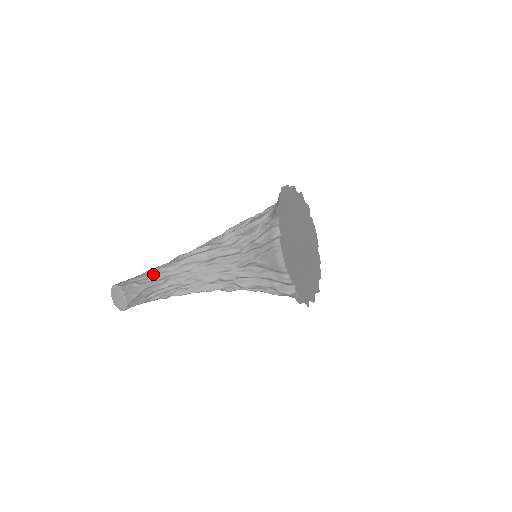
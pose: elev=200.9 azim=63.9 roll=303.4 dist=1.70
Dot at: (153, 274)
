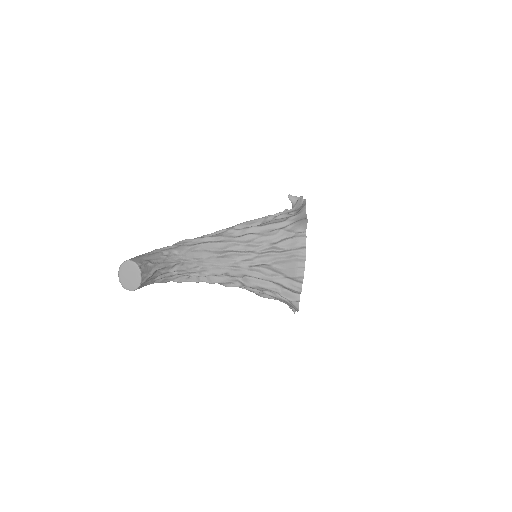
Dot at: (163, 255)
